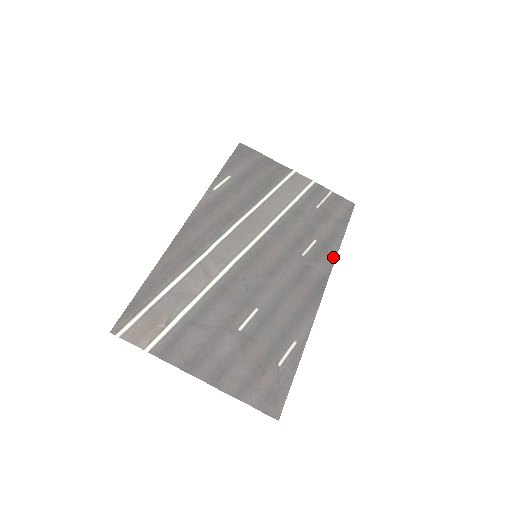
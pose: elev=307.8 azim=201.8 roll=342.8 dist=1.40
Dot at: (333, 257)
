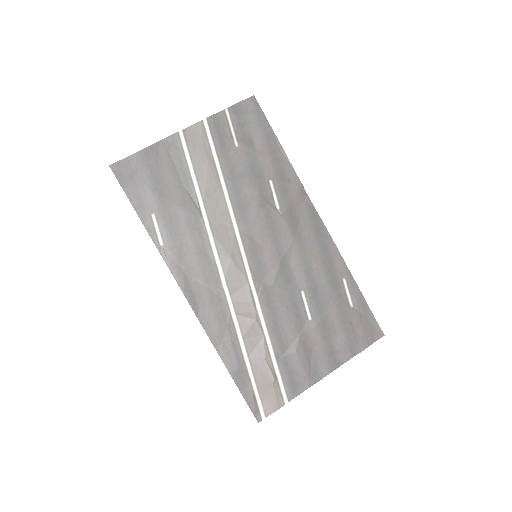
Dot at: (295, 178)
